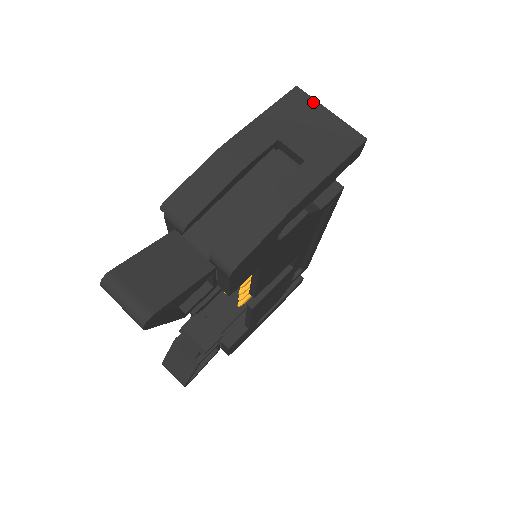
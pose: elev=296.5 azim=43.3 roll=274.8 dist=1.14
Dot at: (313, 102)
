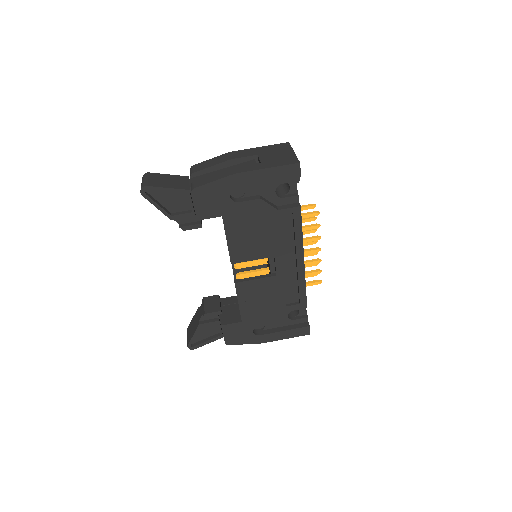
Dot at: (290, 148)
